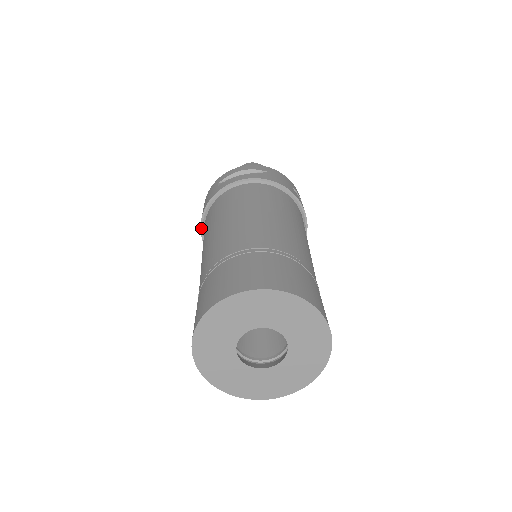
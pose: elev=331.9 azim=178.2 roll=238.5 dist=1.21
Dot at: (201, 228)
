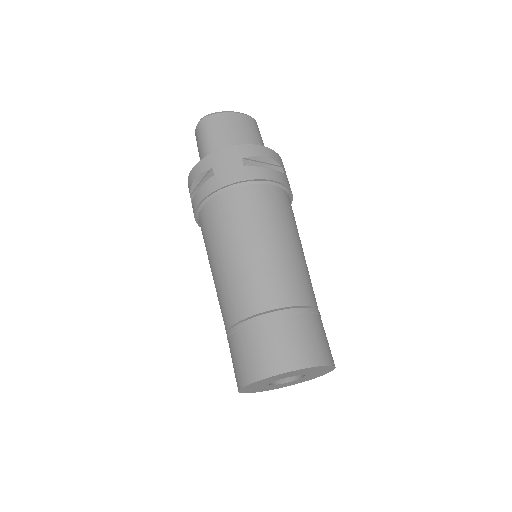
Dot at: occluded
